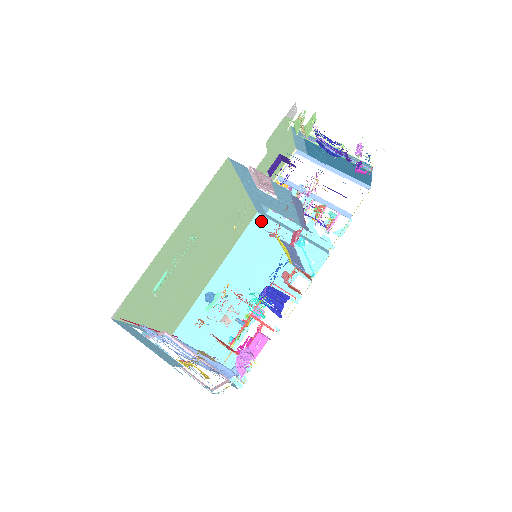
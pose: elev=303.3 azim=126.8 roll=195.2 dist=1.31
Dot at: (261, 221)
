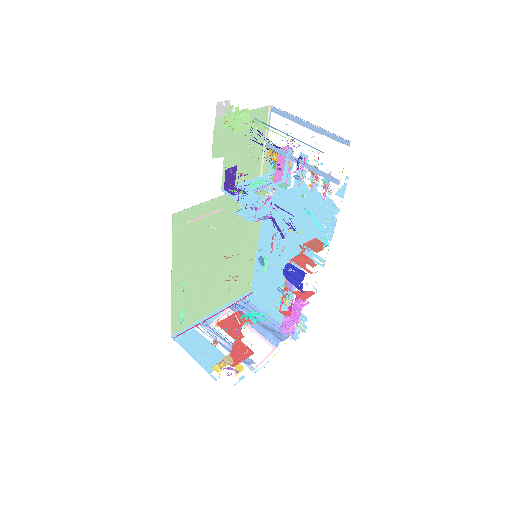
Dot at: occluded
